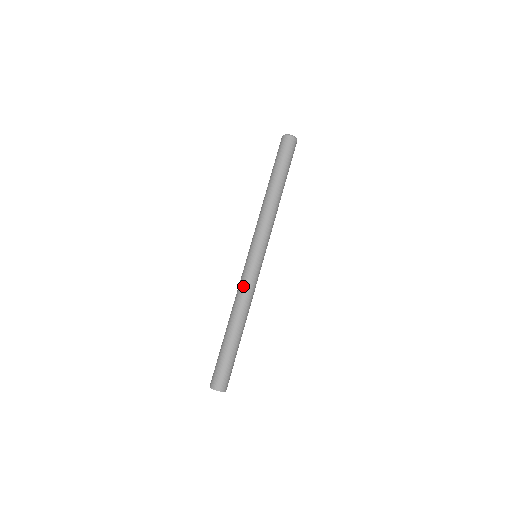
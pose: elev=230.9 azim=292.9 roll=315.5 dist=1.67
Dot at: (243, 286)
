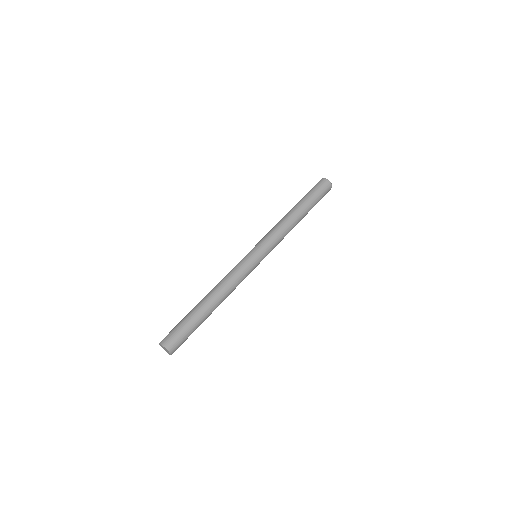
Dot at: (234, 272)
